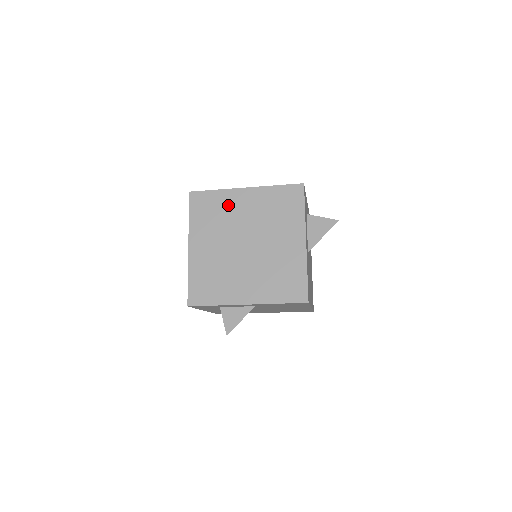
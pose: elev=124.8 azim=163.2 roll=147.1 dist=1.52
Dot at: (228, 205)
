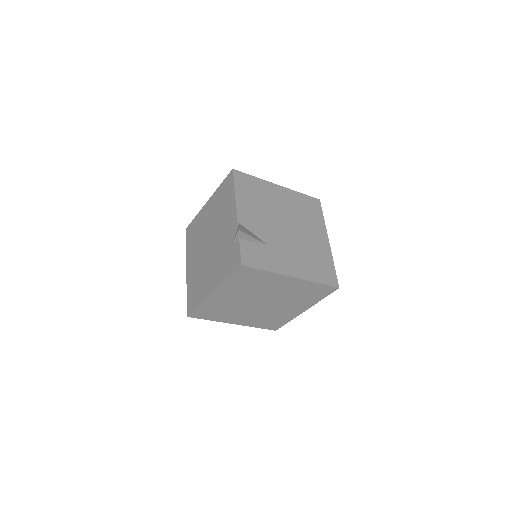
Dot at: (269, 282)
